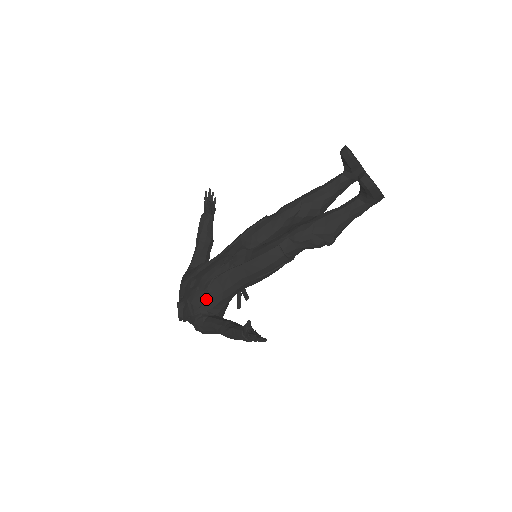
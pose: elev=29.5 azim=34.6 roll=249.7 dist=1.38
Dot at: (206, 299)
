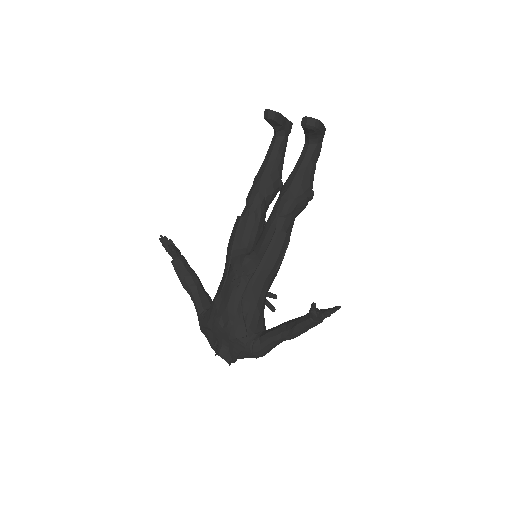
Dot at: (246, 324)
